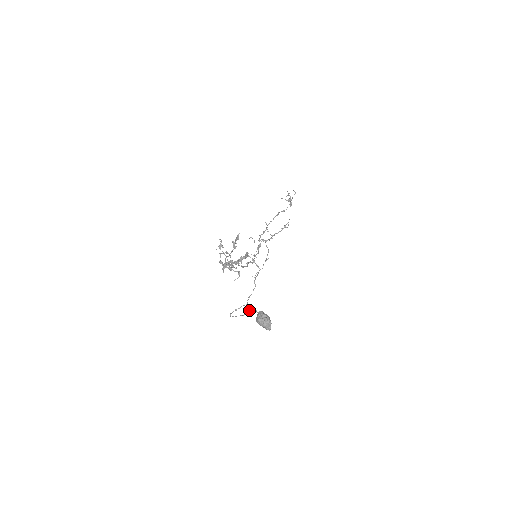
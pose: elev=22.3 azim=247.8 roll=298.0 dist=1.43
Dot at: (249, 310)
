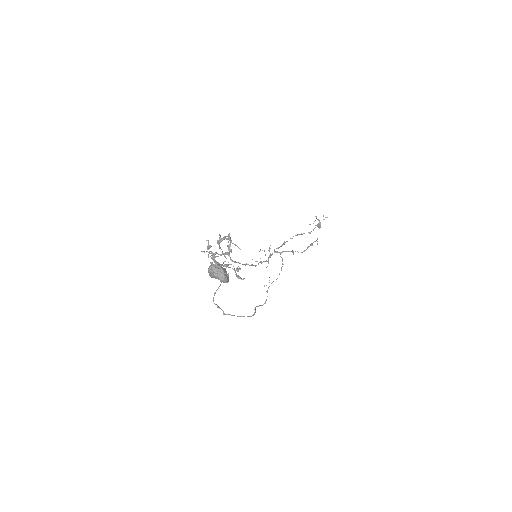
Dot at: occluded
